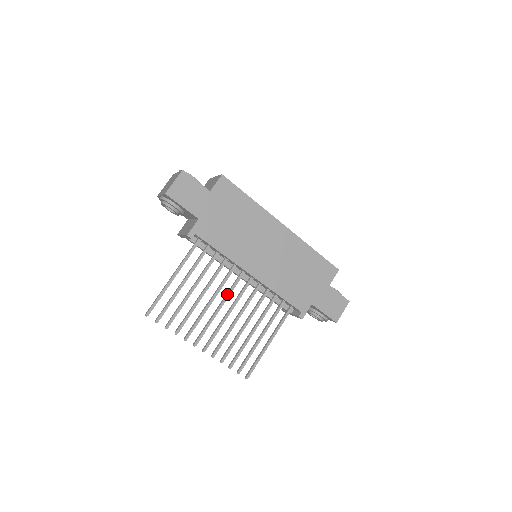
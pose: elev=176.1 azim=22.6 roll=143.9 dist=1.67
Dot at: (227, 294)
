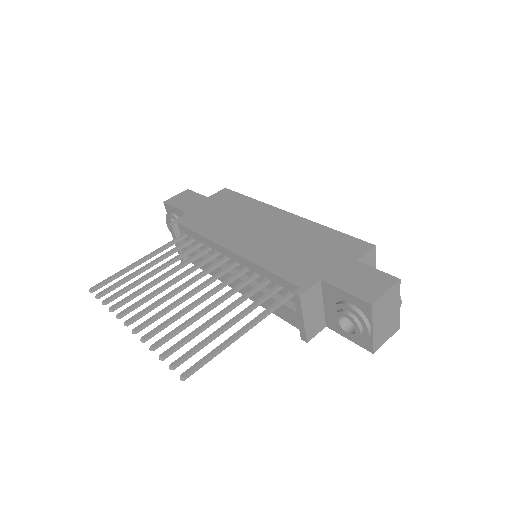
Dot at: (195, 276)
